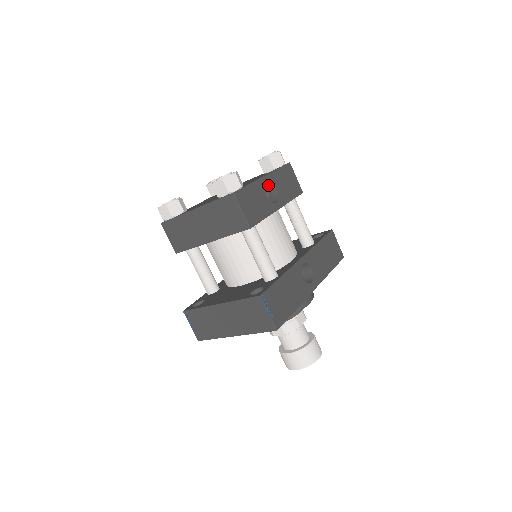
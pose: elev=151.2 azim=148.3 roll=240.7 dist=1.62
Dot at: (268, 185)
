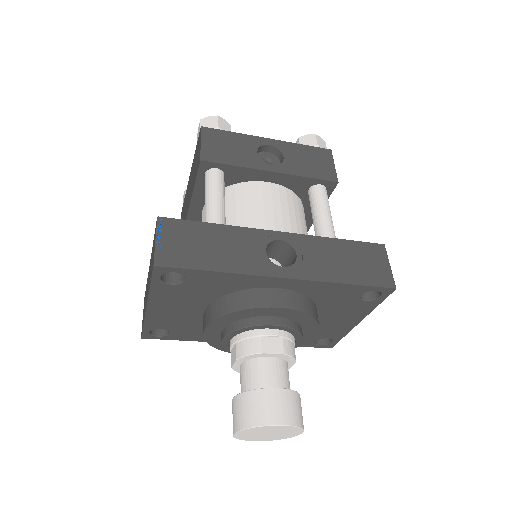
Dot at: (277, 155)
